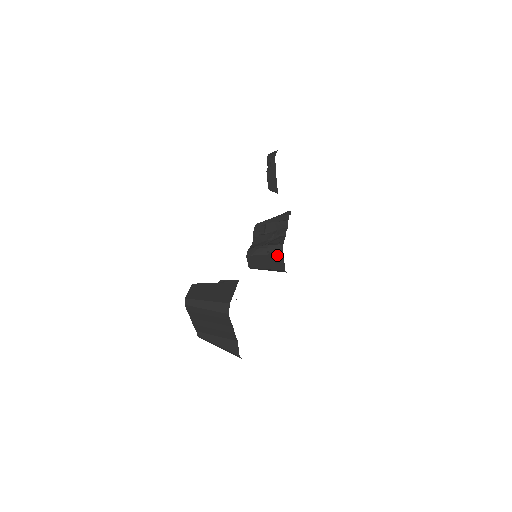
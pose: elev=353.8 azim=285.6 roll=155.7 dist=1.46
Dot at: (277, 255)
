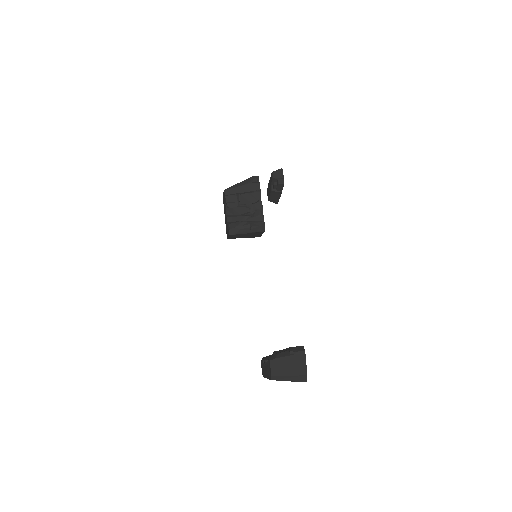
Dot at: (258, 233)
